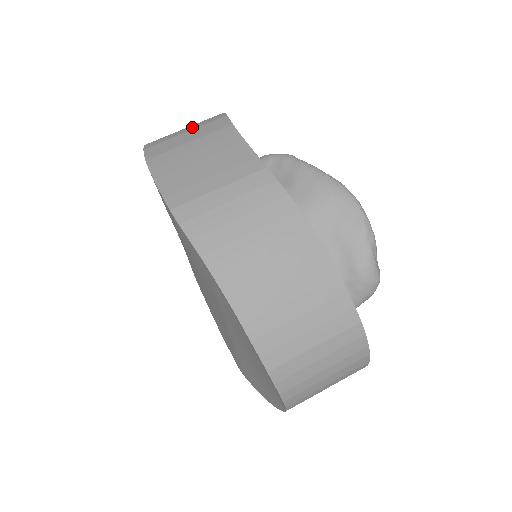
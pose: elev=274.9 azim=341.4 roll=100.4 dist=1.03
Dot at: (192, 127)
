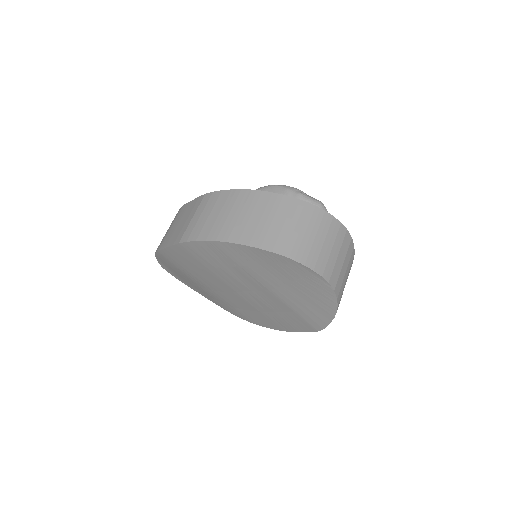
Dot at: occluded
